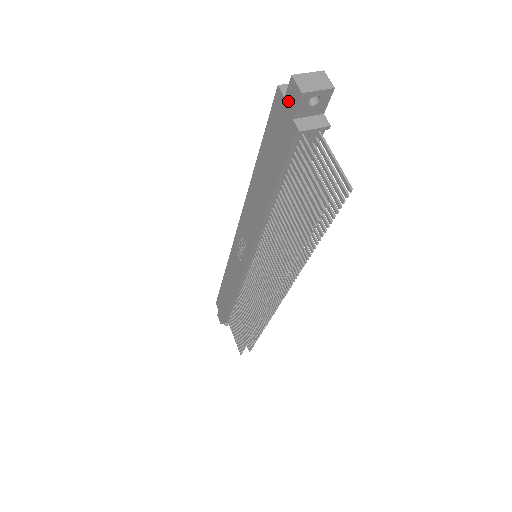
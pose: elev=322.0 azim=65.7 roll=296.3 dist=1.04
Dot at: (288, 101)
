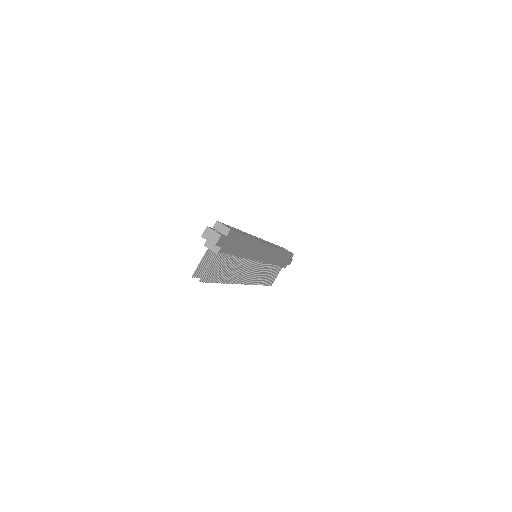
Dot at: occluded
